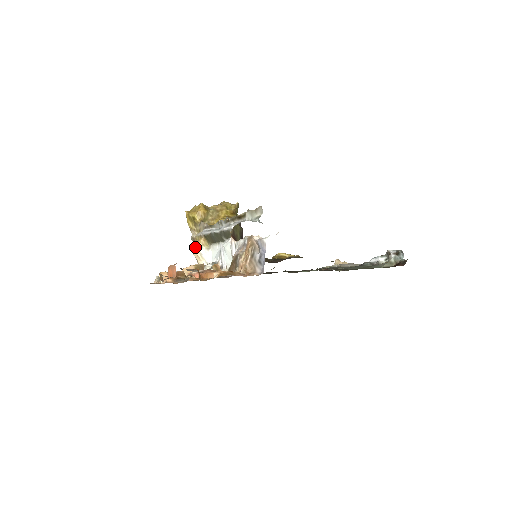
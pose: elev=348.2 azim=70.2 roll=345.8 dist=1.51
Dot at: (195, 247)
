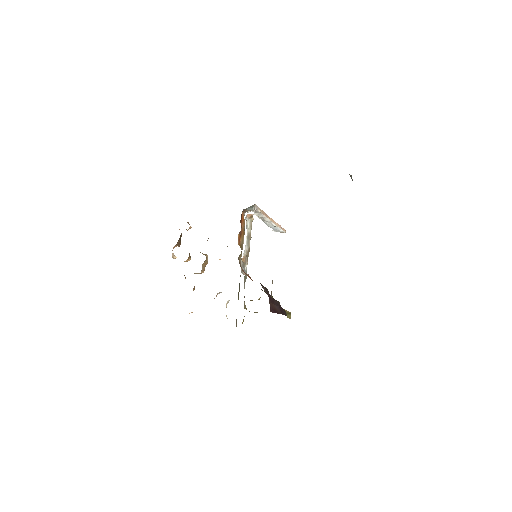
Dot at: occluded
